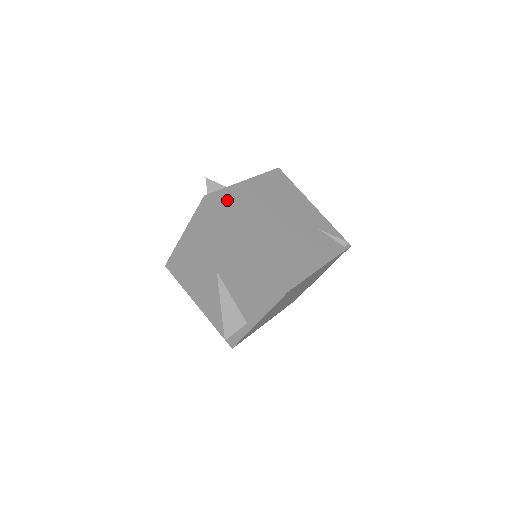
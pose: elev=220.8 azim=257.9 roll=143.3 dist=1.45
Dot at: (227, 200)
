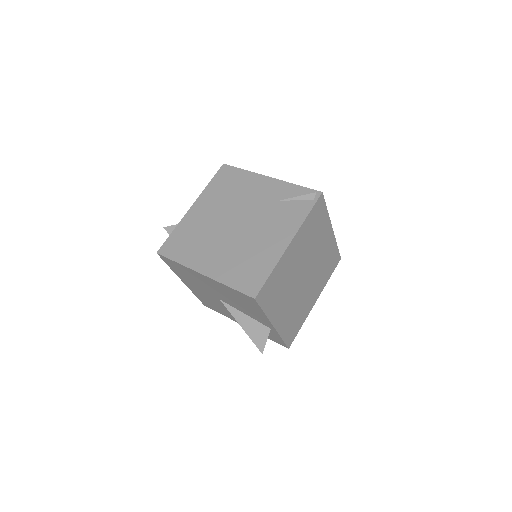
Dot at: (178, 242)
